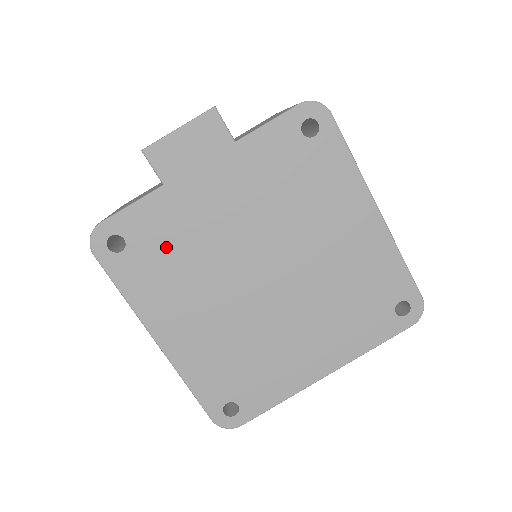
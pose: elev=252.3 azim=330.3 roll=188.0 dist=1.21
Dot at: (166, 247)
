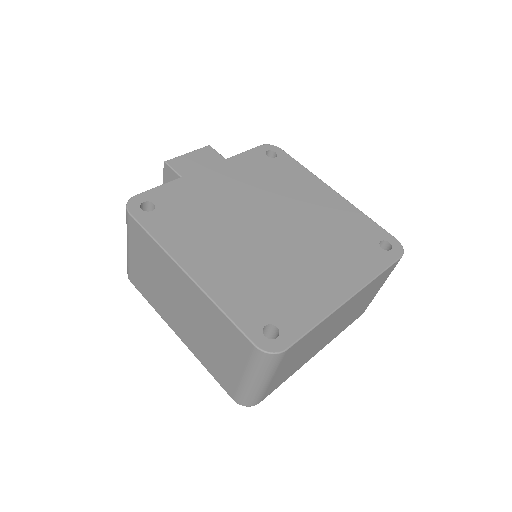
Dot at: (187, 208)
